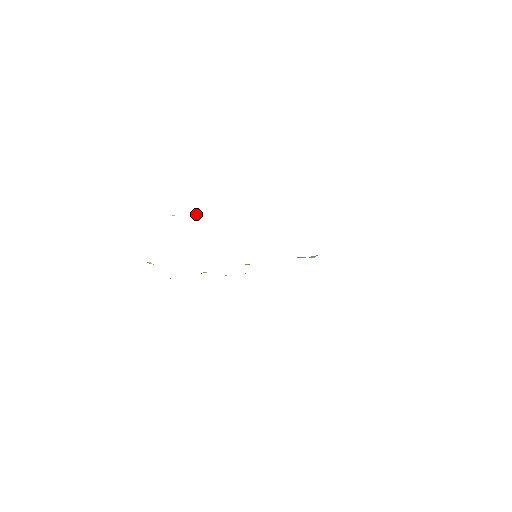
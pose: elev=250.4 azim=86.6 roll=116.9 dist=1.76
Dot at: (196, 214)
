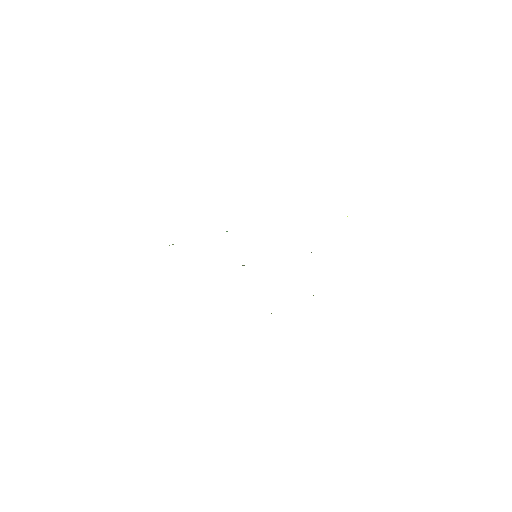
Dot at: occluded
